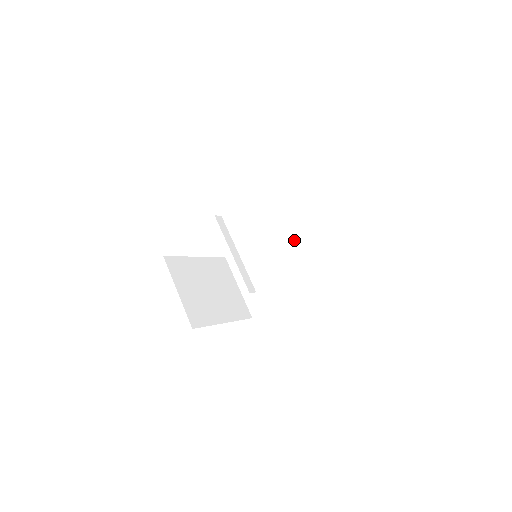
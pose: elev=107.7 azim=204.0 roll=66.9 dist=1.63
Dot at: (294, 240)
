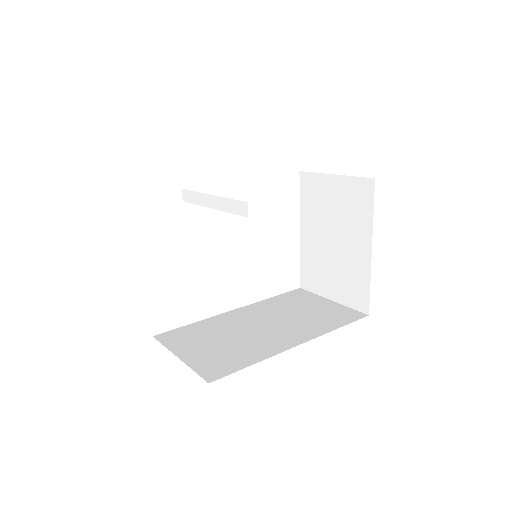
Dot at: (272, 314)
